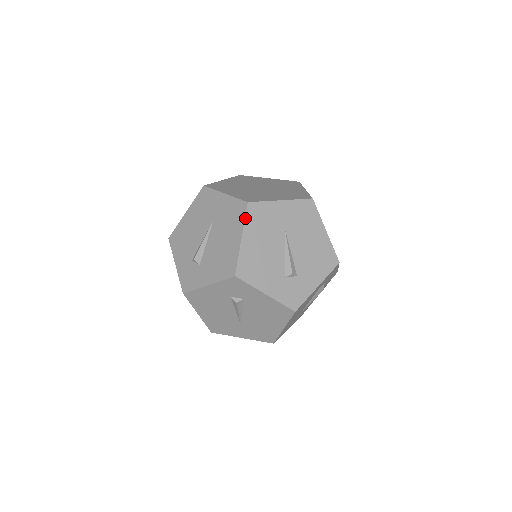
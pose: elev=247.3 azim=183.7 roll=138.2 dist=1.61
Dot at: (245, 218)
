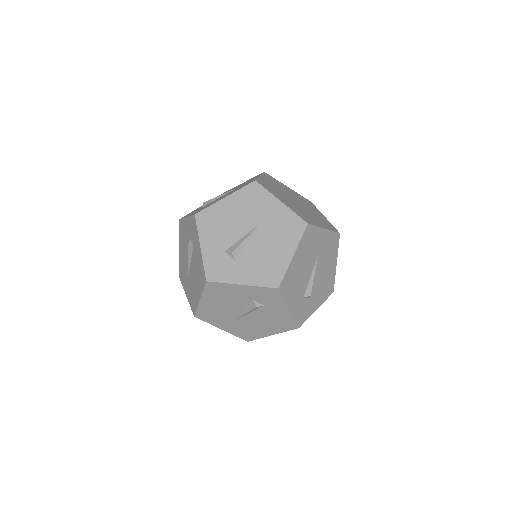
Dot at: (242, 188)
